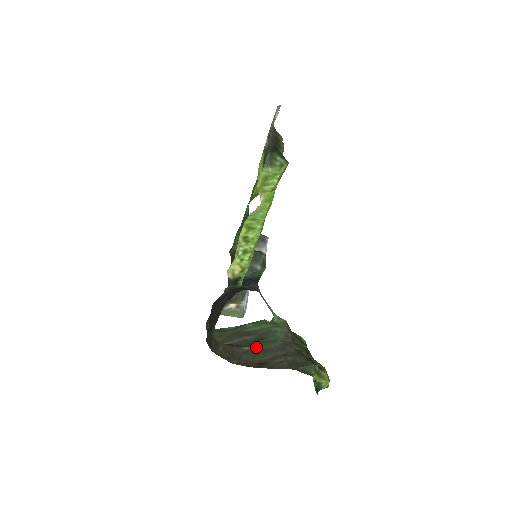
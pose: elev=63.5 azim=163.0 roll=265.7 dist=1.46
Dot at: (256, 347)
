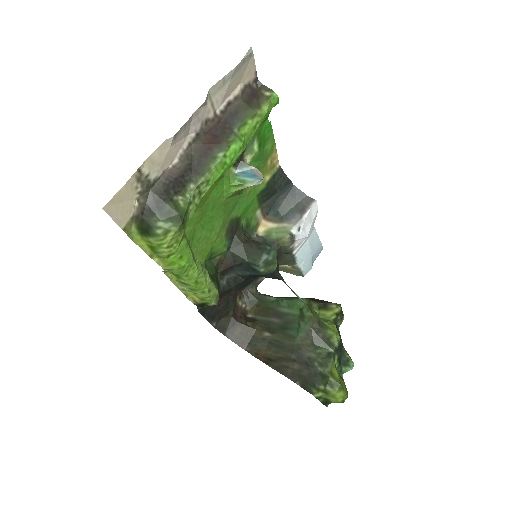
Dot at: (275, 337)
